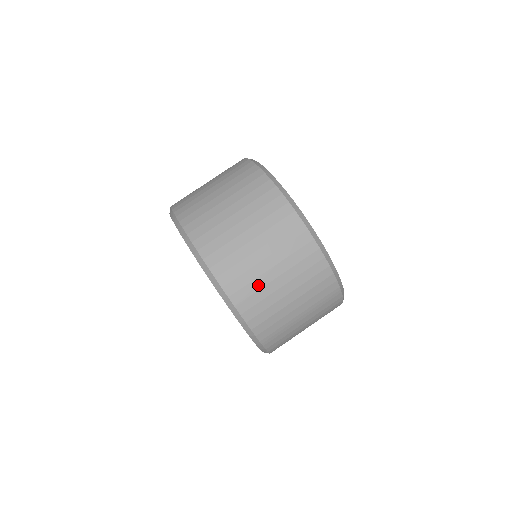
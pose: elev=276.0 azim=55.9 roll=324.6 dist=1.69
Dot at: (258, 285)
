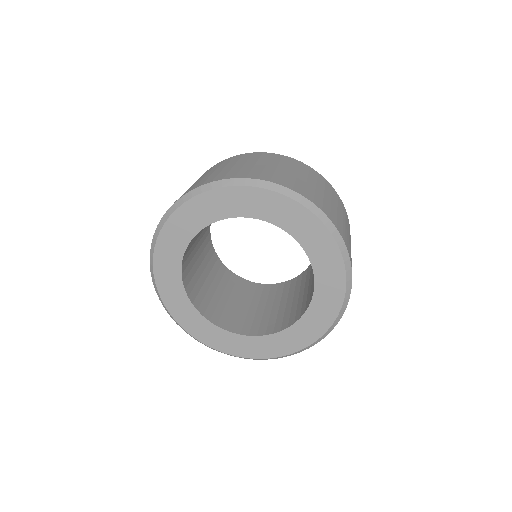
Dot at: (302, 184)
